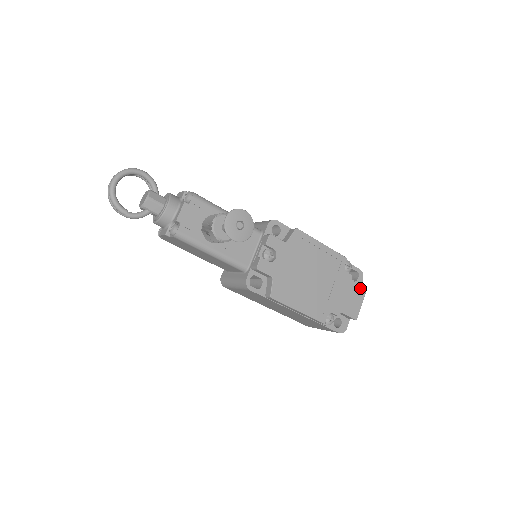
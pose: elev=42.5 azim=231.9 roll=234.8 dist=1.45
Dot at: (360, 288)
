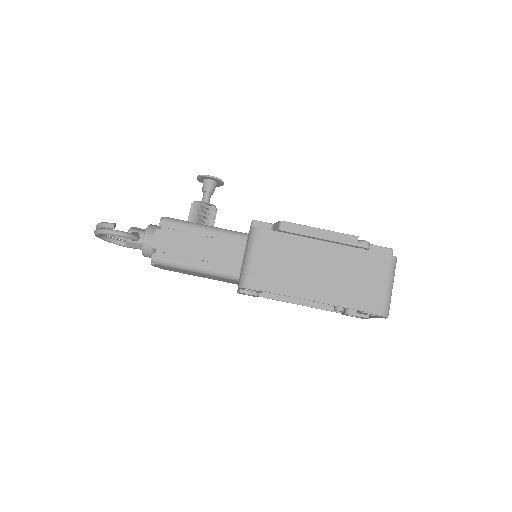
Dot at: occluded
